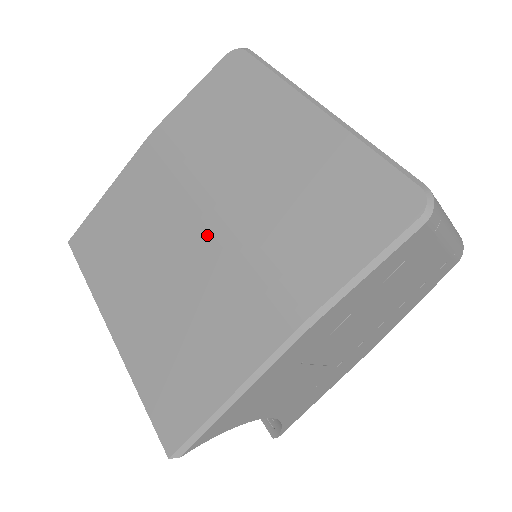
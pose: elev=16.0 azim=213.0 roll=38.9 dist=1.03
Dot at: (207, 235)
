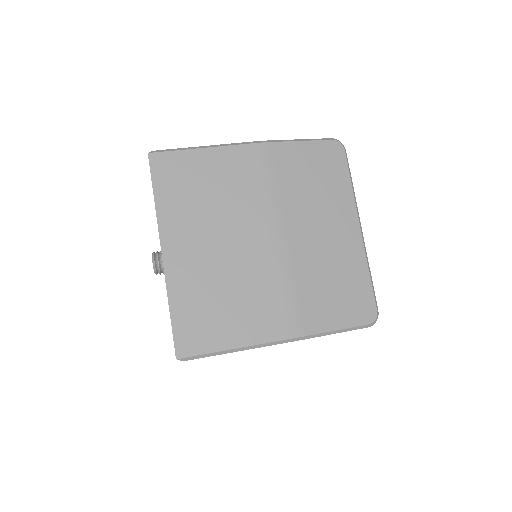
Dot at: (269, 249)
